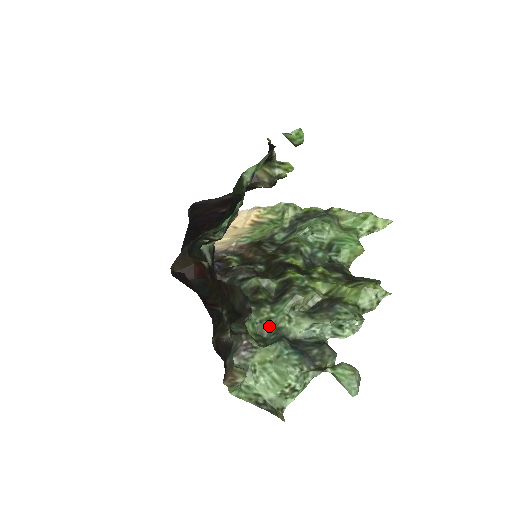
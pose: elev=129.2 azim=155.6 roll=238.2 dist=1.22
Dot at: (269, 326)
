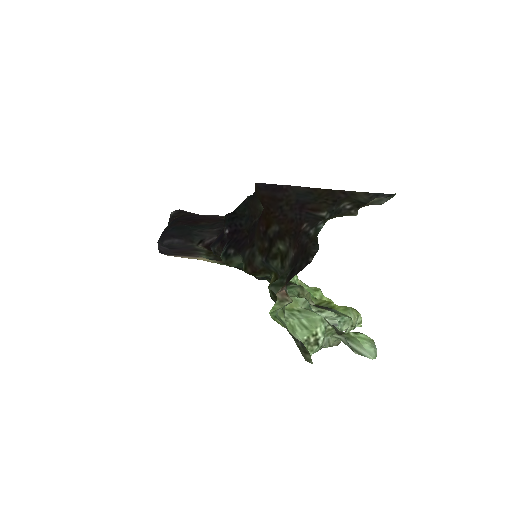
Dot at: occluded
